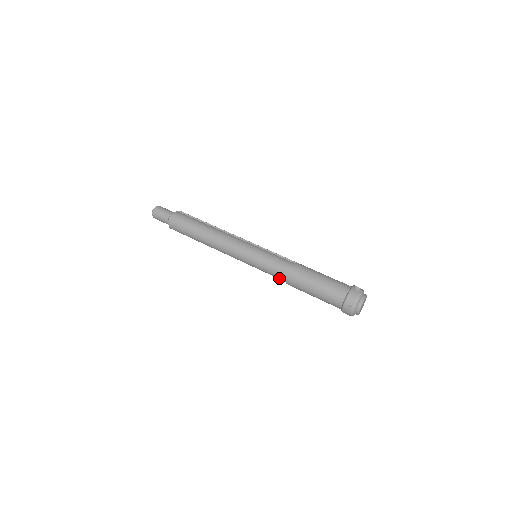
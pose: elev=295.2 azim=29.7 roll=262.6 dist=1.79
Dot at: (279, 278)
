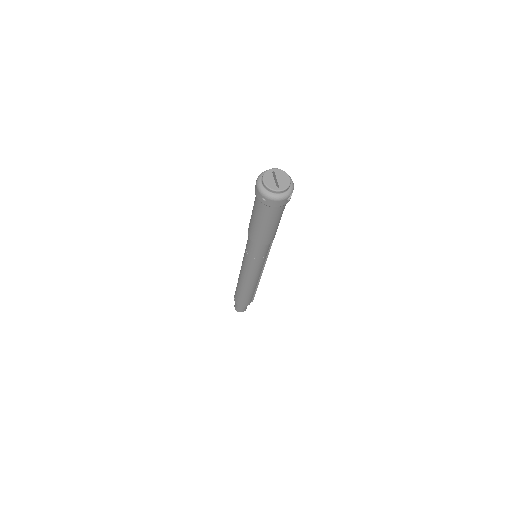
Dot at: (249, 241)
